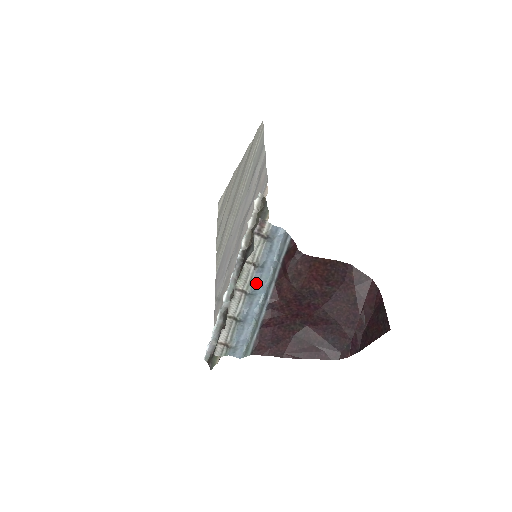
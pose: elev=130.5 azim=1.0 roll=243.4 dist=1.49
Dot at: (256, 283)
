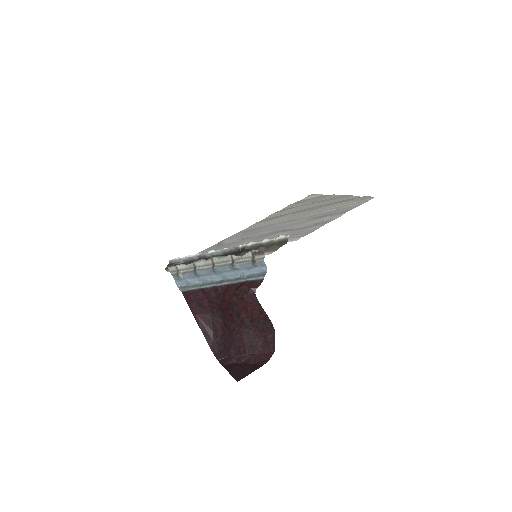
Dot at: (223, 270)
